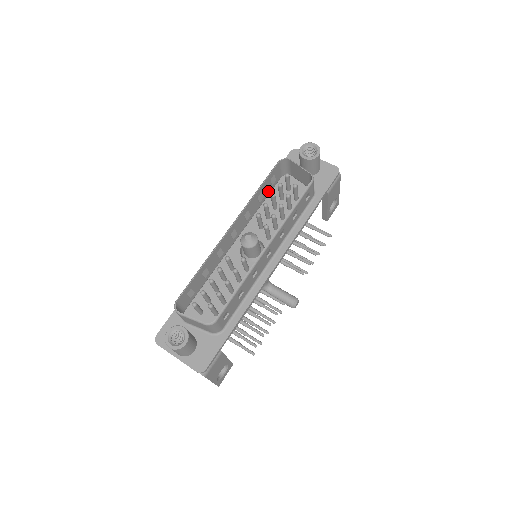
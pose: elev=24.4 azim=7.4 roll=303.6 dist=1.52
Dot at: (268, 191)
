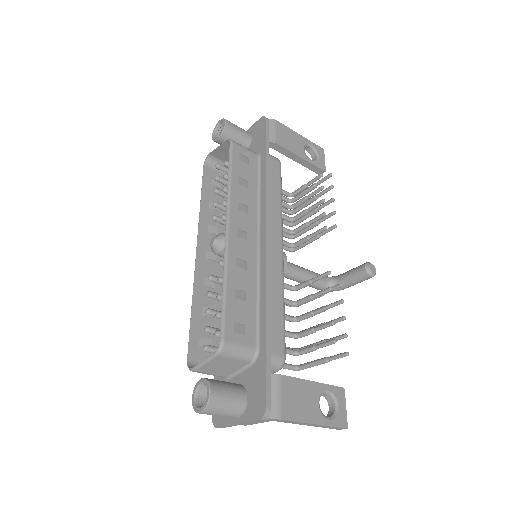
Dot at: occluded
